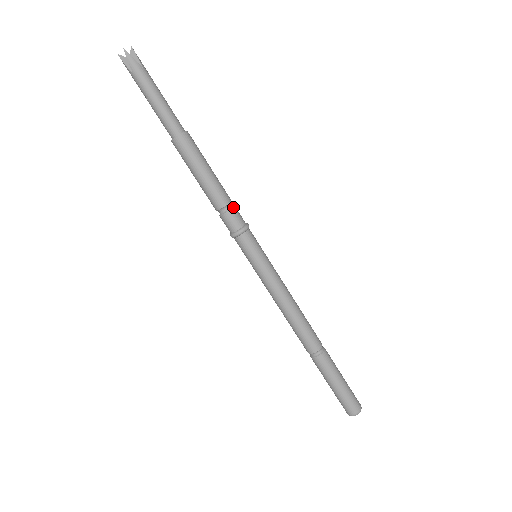
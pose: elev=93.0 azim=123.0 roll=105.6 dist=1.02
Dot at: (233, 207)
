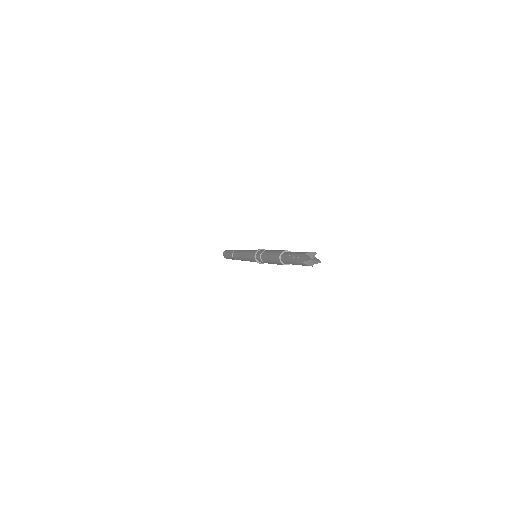
Dot at: occluded
